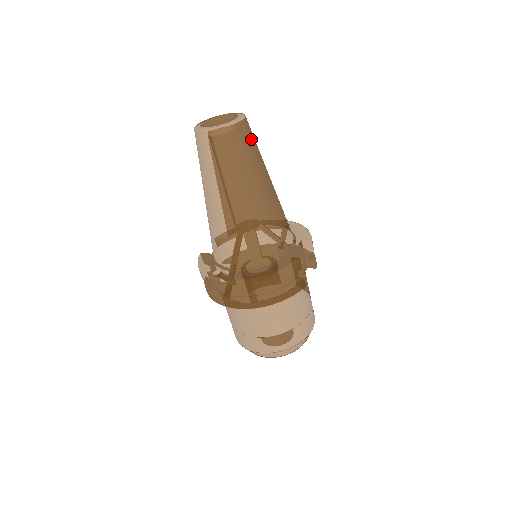
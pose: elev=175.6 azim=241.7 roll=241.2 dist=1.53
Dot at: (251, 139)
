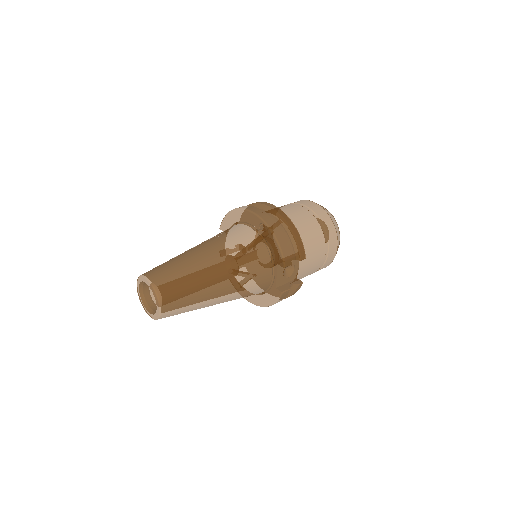
Dot at: (179, 301)
